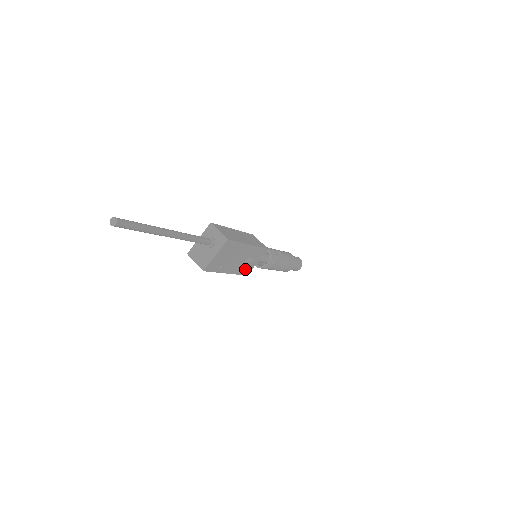
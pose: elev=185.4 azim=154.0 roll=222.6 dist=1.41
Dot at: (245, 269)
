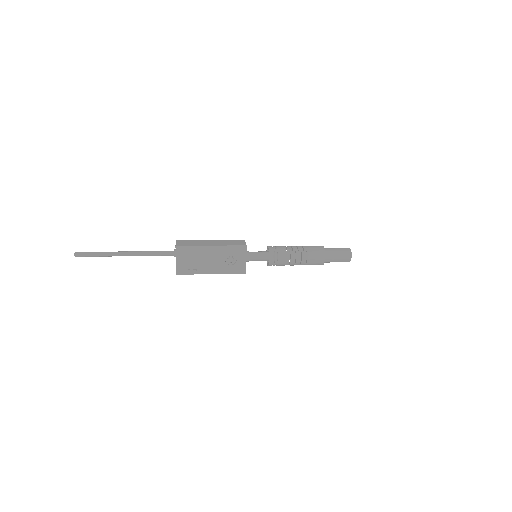
Dot at: (235, 268)
